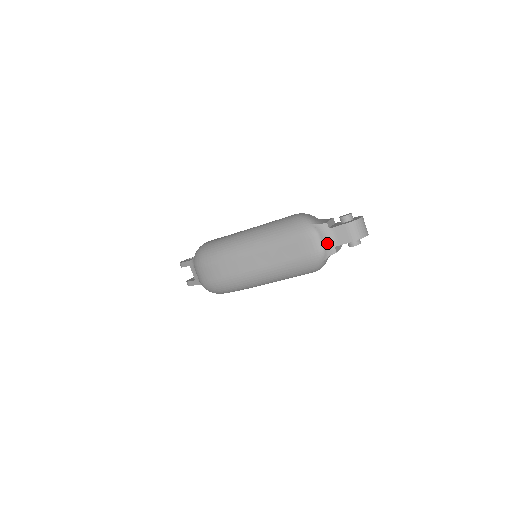
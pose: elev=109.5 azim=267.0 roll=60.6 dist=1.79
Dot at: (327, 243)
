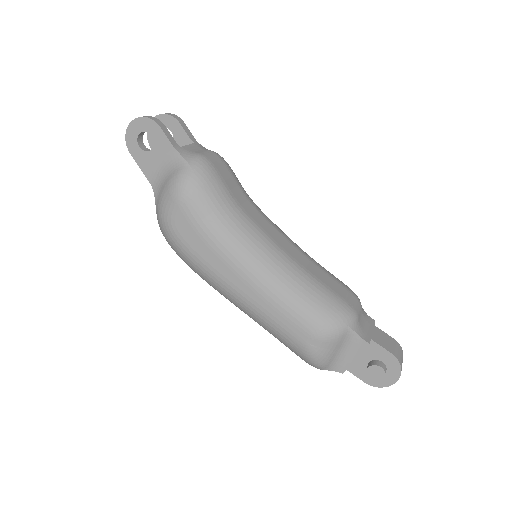
Dot at: occluded
